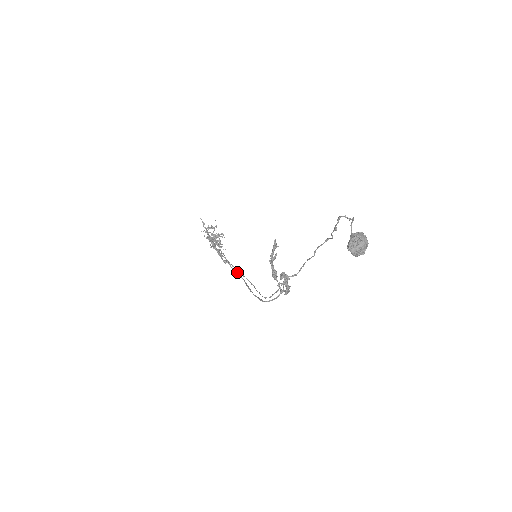
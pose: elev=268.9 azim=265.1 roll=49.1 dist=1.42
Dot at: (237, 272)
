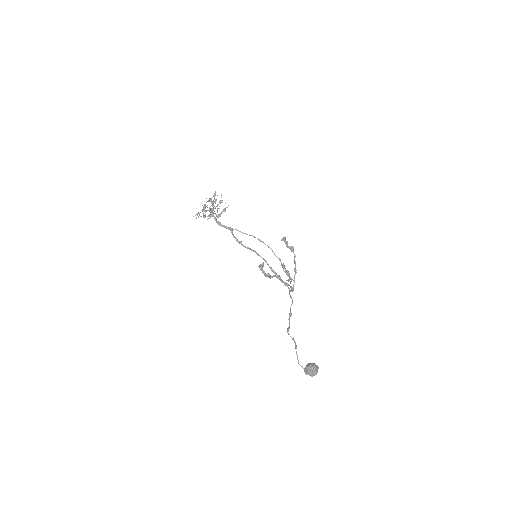
Dot at: occluded
